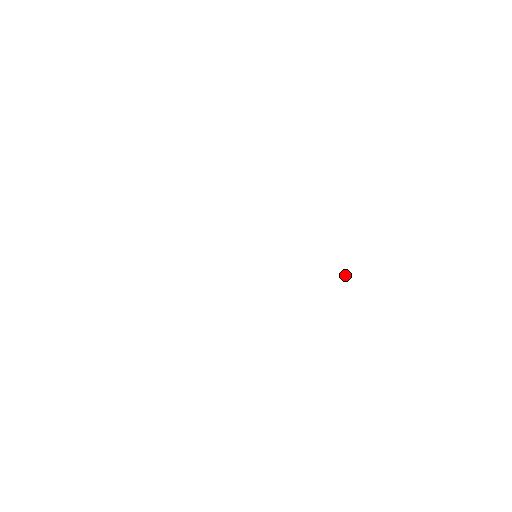
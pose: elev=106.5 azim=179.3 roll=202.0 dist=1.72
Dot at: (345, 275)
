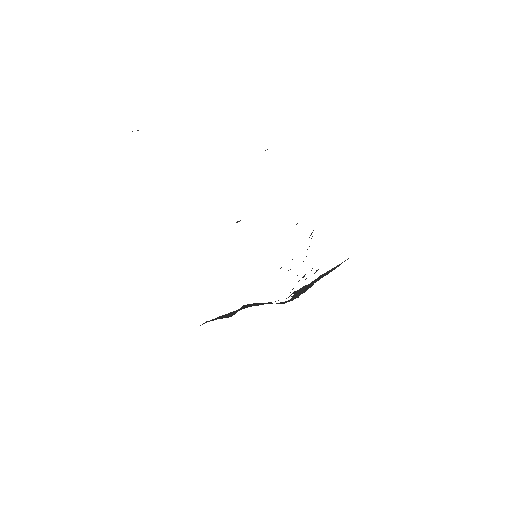
Dot at: (299, 295)
